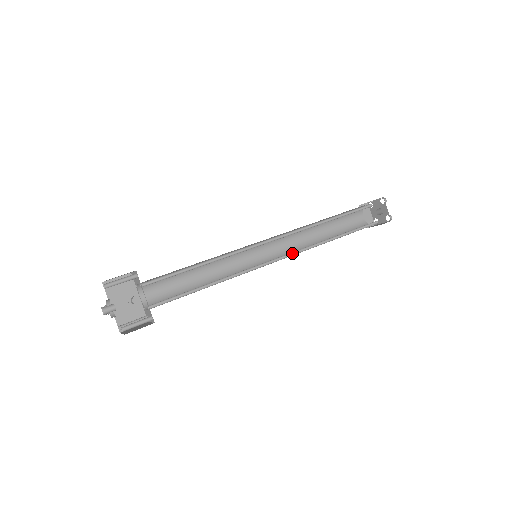
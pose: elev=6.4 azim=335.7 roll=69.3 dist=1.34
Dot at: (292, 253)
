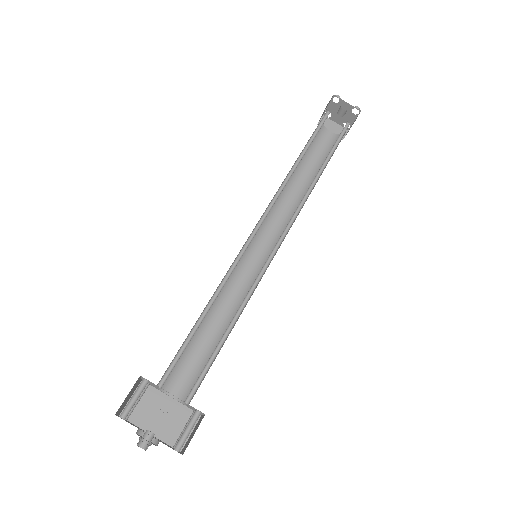
Dot at: (289, 223)
